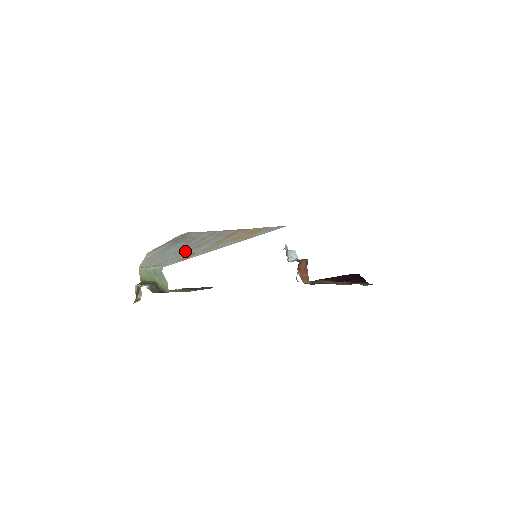
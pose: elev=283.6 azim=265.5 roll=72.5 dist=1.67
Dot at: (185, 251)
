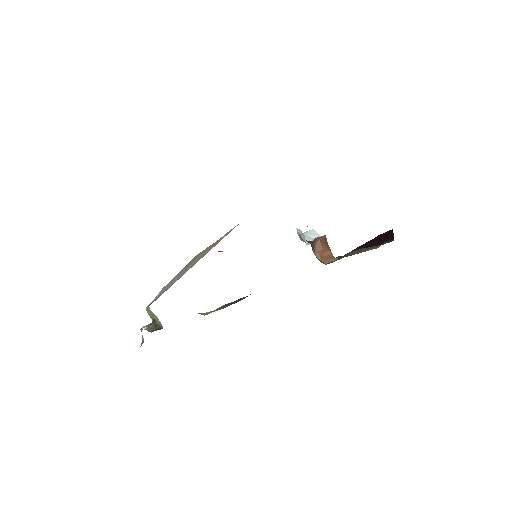
Dot at: occluded
